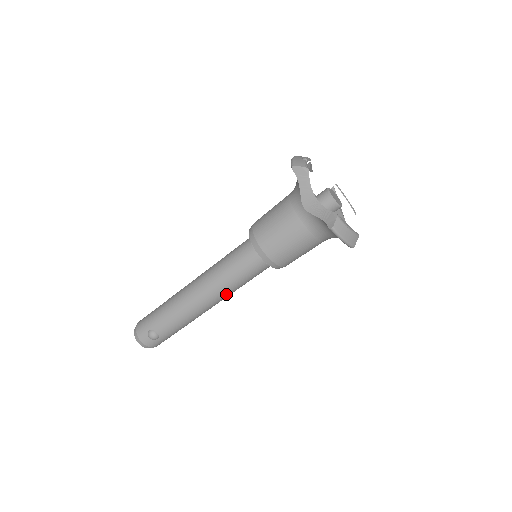
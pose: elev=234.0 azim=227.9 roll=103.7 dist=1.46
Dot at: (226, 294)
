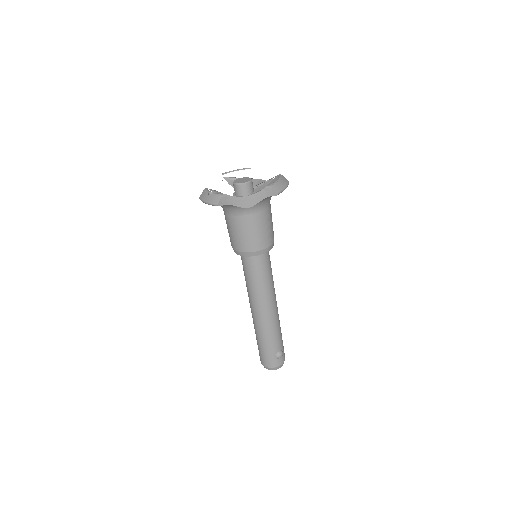
Dot at: (274, 288)
